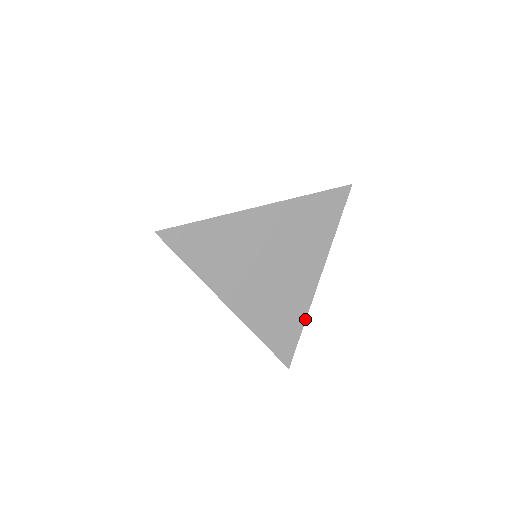
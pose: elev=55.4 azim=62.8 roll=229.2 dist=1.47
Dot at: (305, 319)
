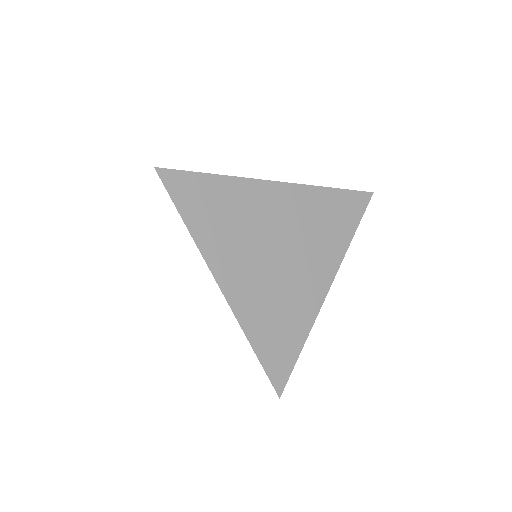
Dot at: (308, 334)
